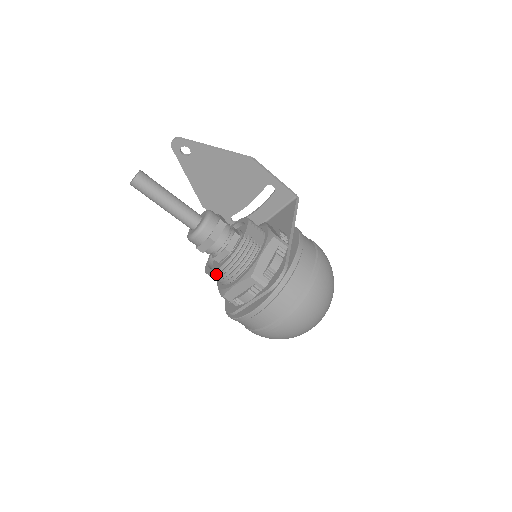
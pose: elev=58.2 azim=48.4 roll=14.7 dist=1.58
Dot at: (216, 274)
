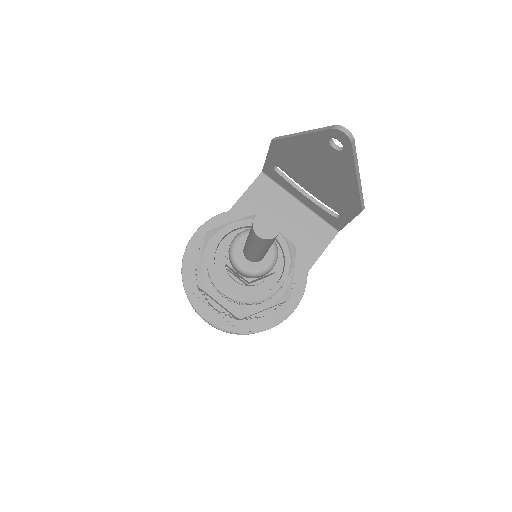
Dot at: (215, 282)
